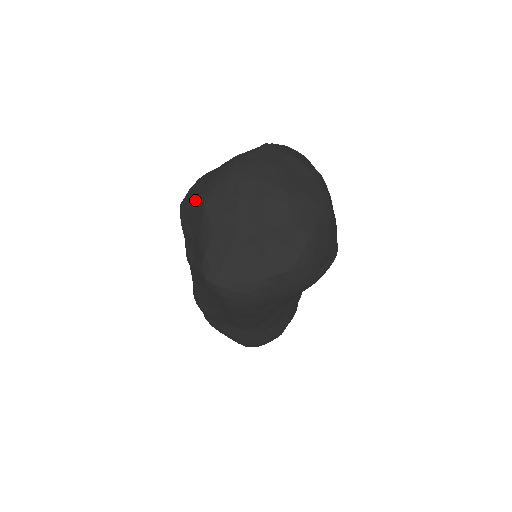
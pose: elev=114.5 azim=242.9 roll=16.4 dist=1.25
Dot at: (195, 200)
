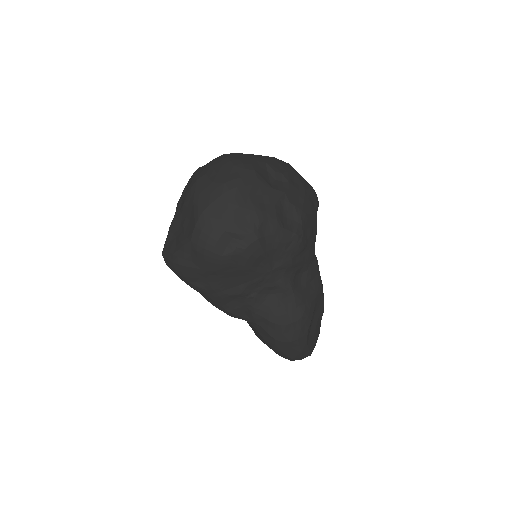
Dot at: occluded
